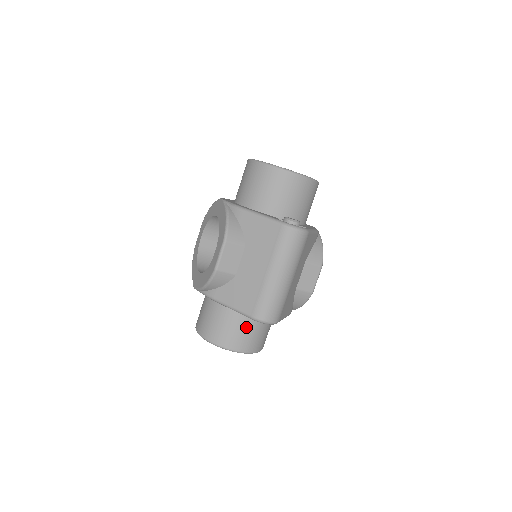
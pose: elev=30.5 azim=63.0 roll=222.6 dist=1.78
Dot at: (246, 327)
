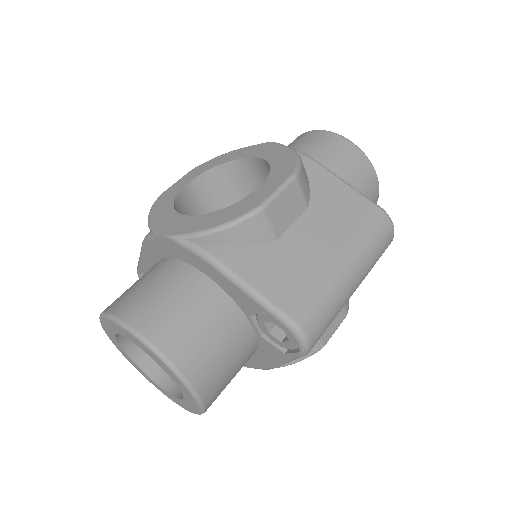
Dot at: (228, 346)
